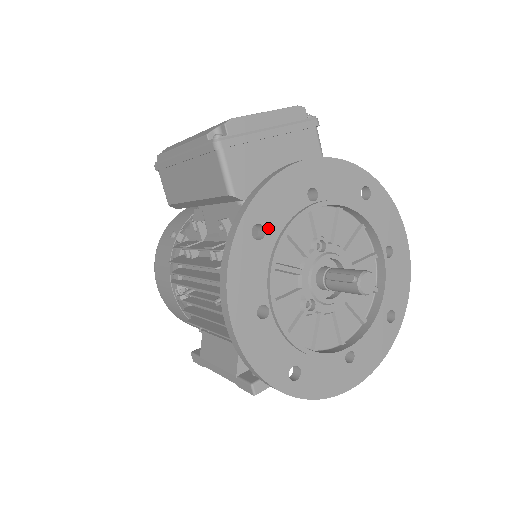
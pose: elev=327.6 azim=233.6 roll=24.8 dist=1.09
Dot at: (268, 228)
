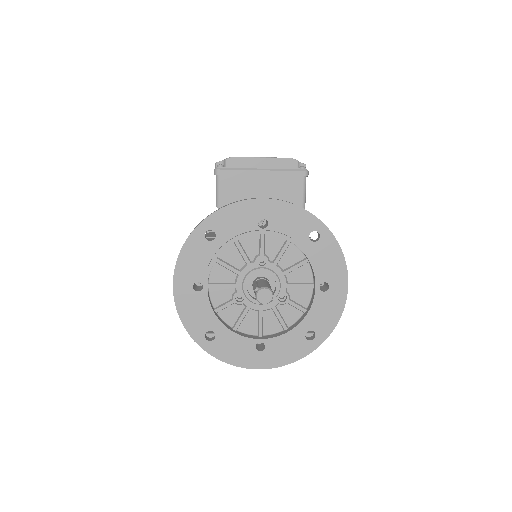
Dot at: (219, 235)
